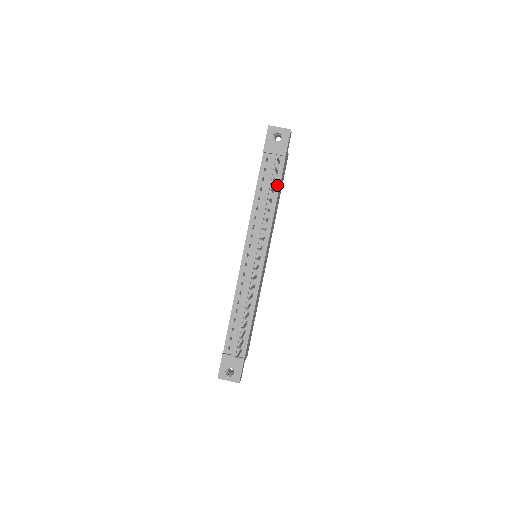
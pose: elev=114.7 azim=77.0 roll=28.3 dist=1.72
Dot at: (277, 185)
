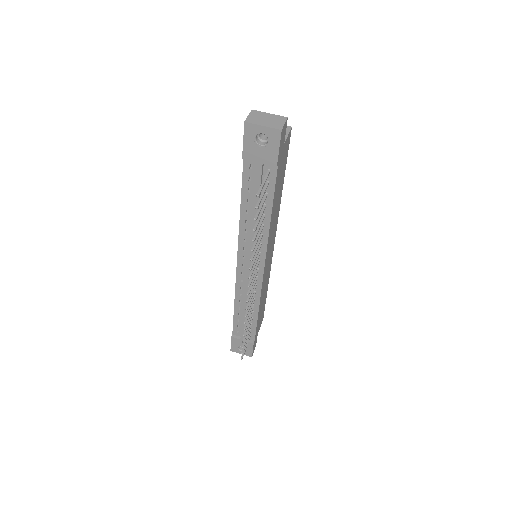
Dot at: (269, 199)
